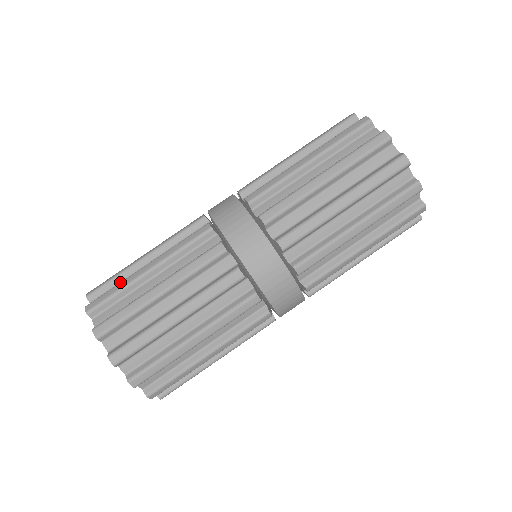
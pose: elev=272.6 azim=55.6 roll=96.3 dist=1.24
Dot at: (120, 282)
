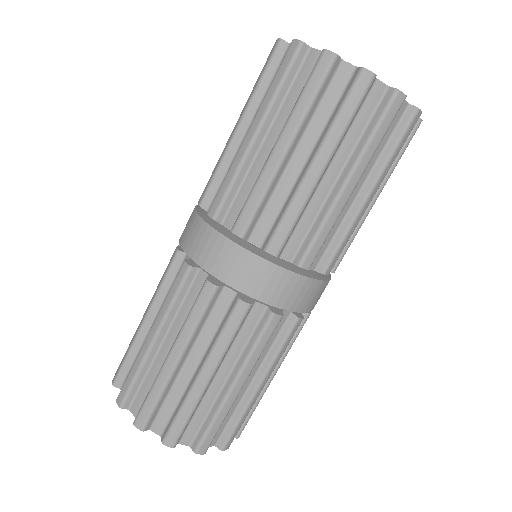
Dot at: (145, 376)
